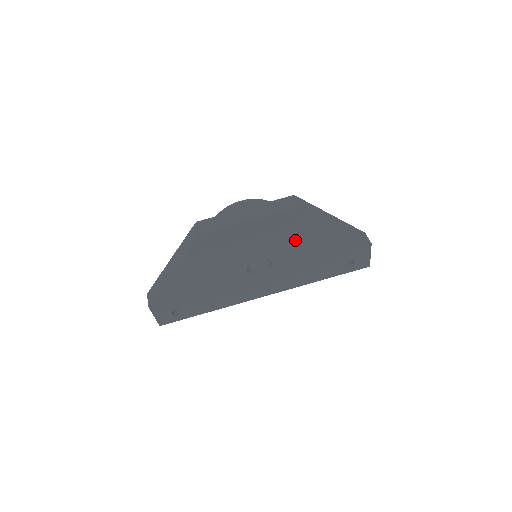
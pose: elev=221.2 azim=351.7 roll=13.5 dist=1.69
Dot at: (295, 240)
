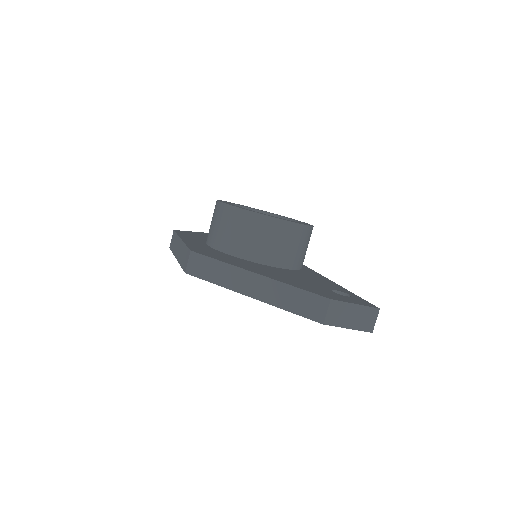
Dot at: occluded
